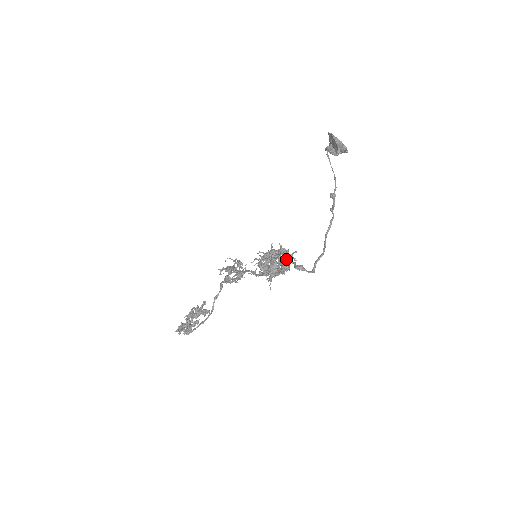
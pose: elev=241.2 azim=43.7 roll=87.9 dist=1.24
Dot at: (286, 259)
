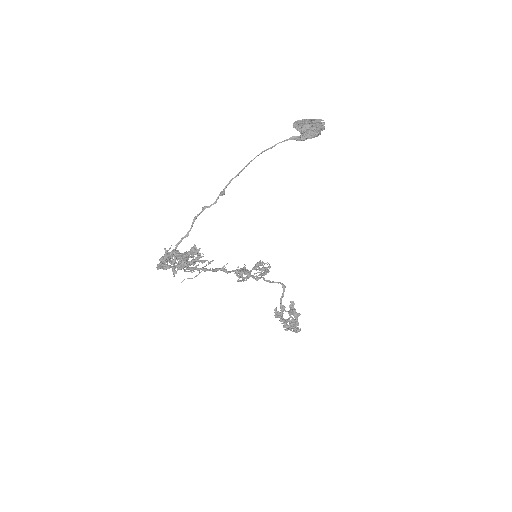
Dot at: (184, 256)
